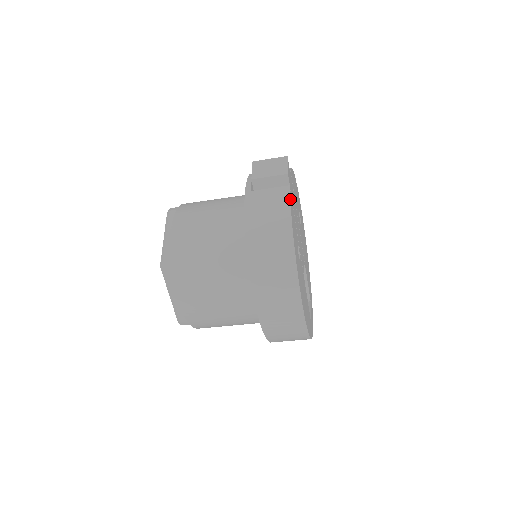
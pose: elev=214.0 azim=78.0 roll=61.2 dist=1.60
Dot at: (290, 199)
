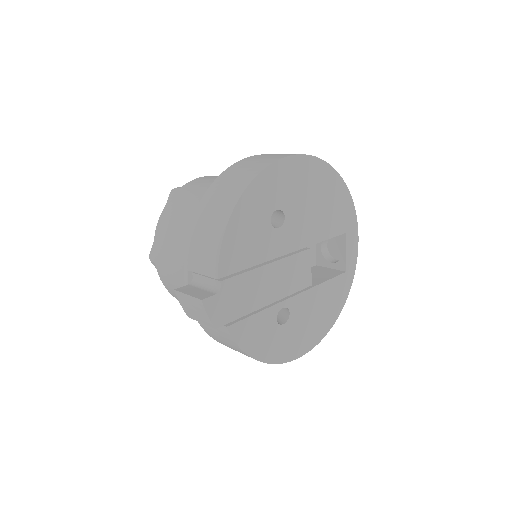
Dot at: (236, 340)
